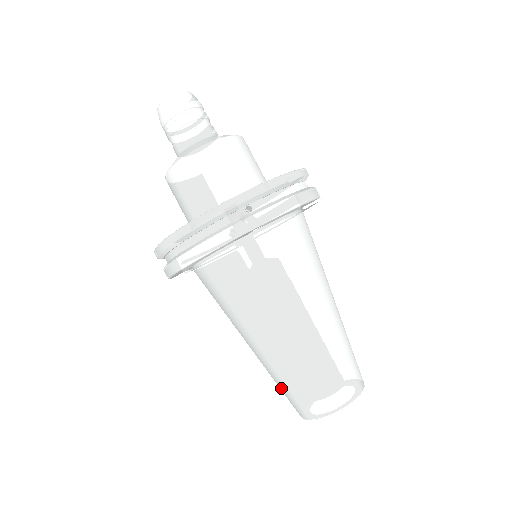
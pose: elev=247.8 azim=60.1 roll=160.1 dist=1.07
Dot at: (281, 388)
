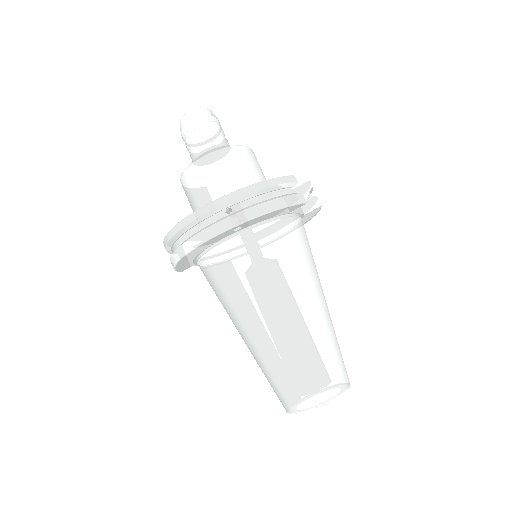
Dot at: occluded
